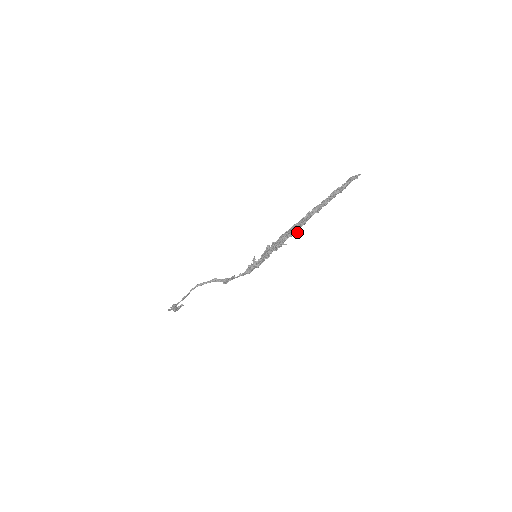
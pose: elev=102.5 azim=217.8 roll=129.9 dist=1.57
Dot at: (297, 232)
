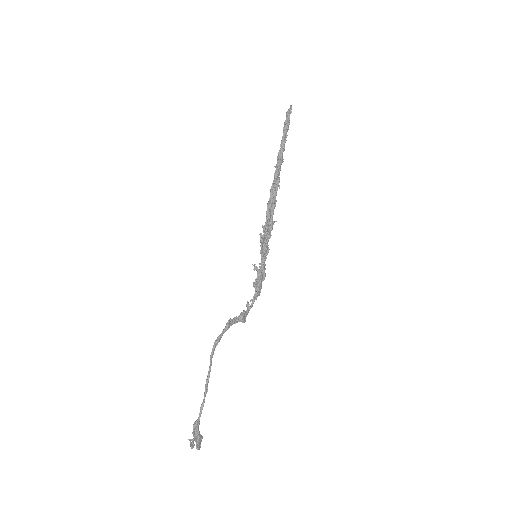
Dot at: occluded
